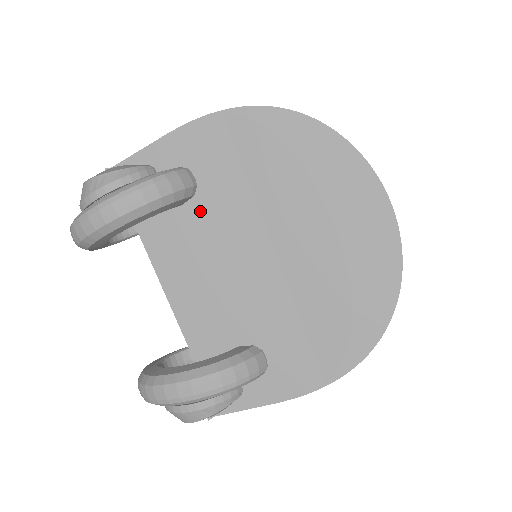
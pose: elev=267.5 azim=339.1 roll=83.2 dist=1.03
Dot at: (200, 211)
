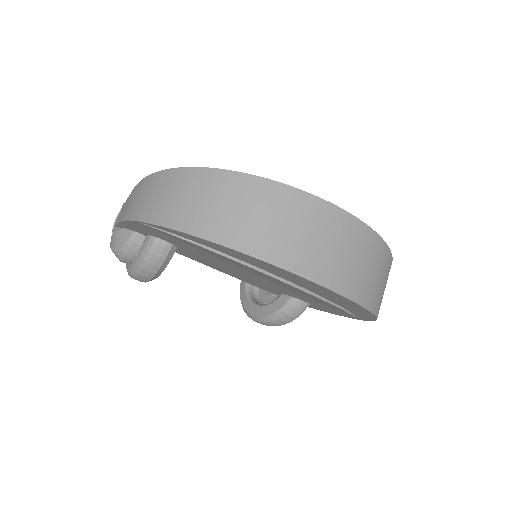
Dot at: occluded
